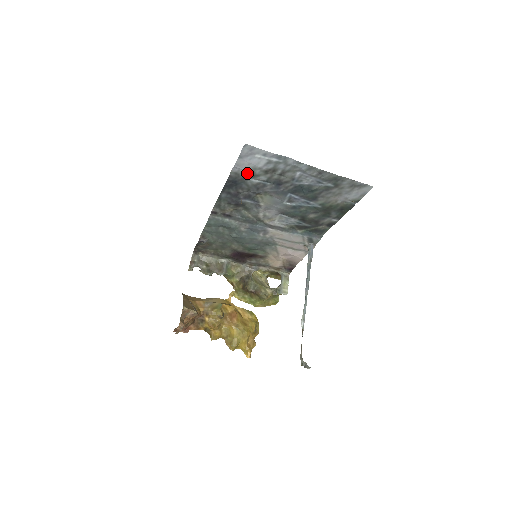
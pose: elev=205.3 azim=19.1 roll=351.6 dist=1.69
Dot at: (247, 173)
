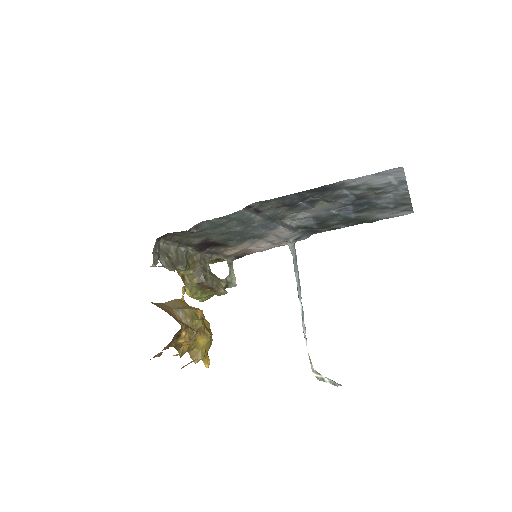
Dot at: (353, 186)
